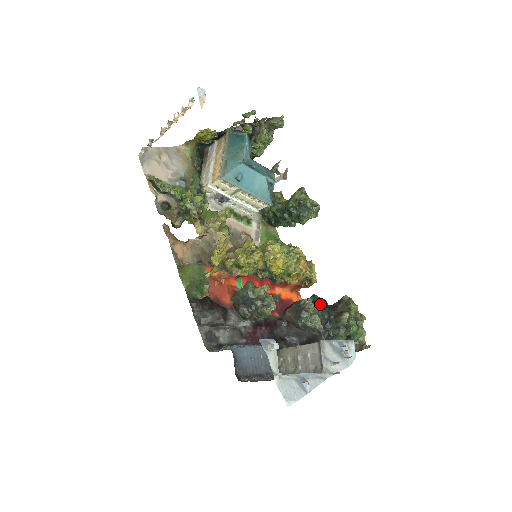
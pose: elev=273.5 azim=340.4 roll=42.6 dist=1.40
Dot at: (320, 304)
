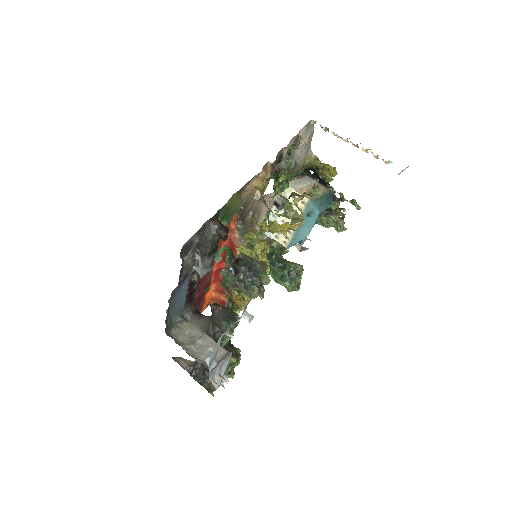
Dot at: occluded
